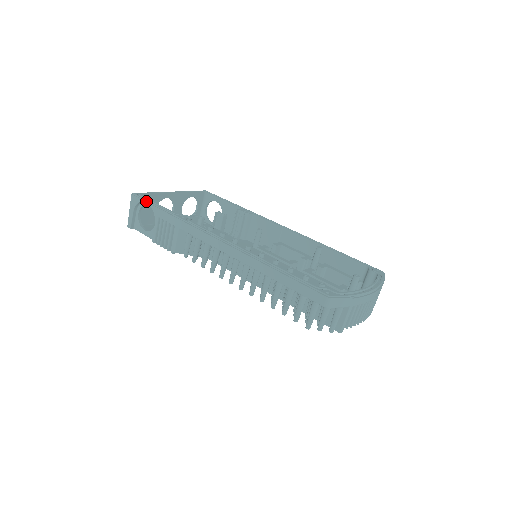
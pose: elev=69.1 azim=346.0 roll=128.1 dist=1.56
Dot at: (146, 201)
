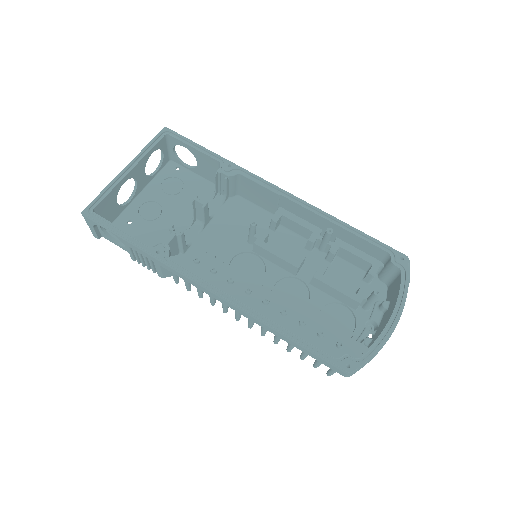
Dot at: (105, 227)
